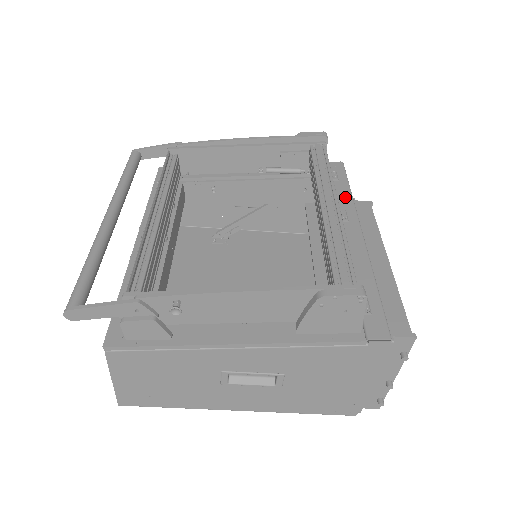
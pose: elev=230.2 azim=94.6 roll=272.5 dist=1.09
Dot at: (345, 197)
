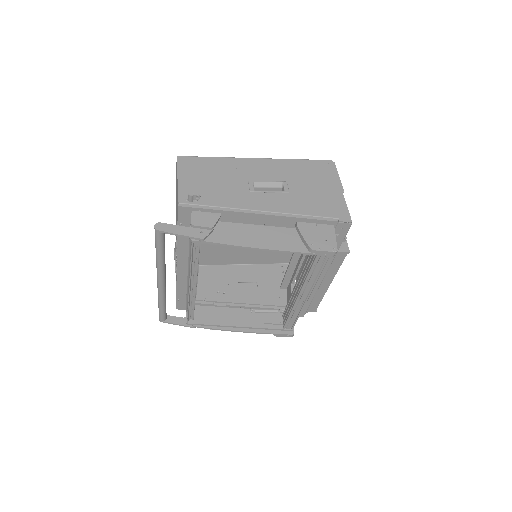
Dot at: occluded
